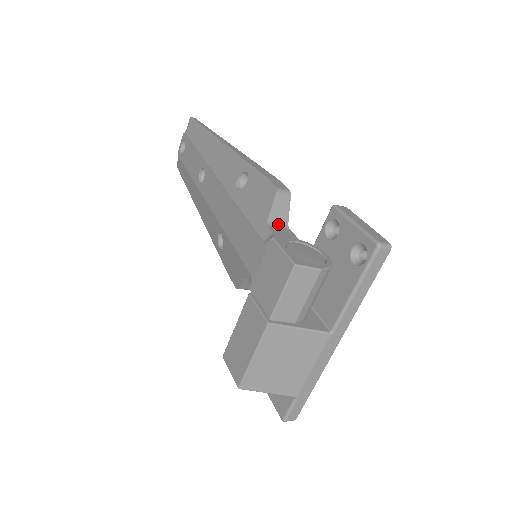
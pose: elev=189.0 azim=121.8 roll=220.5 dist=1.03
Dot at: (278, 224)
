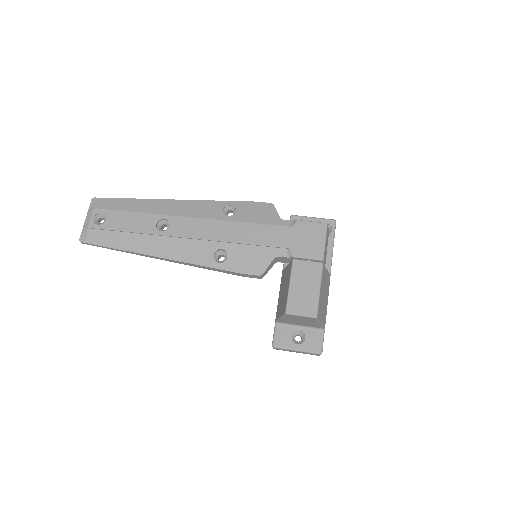
Dot at: occluded
